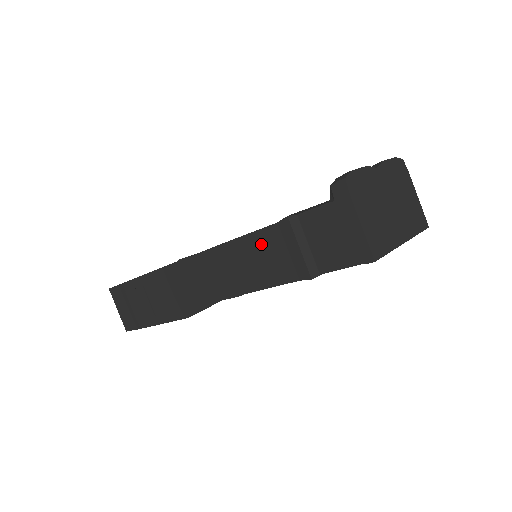
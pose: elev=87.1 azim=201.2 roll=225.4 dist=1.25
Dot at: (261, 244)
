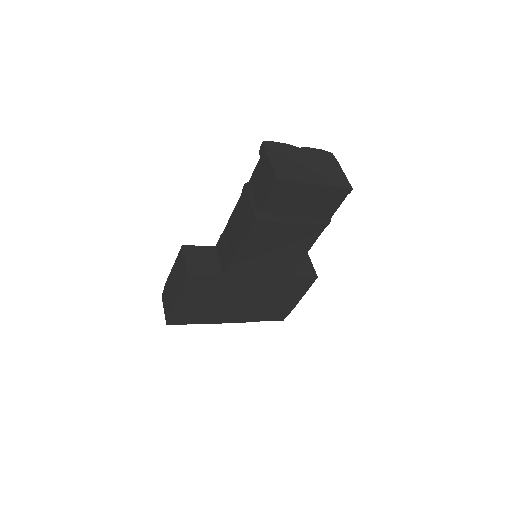
Dot at: (236, 216)
